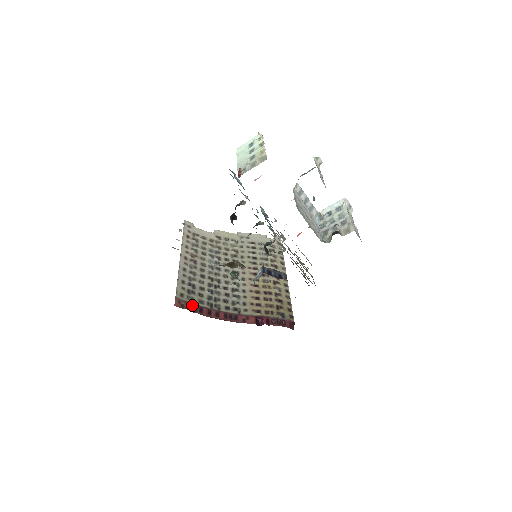
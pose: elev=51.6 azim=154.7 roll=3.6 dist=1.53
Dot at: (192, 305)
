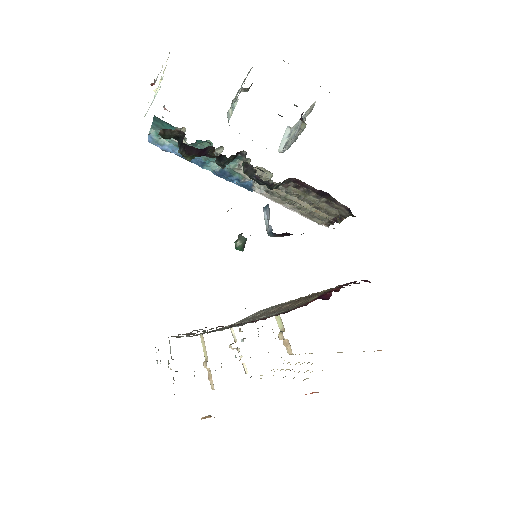
Dot at: occluded
